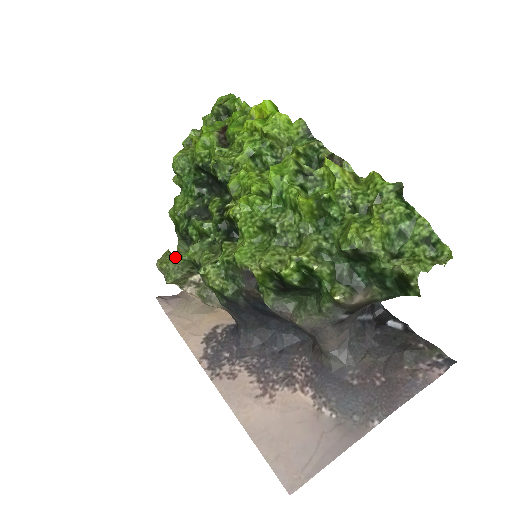
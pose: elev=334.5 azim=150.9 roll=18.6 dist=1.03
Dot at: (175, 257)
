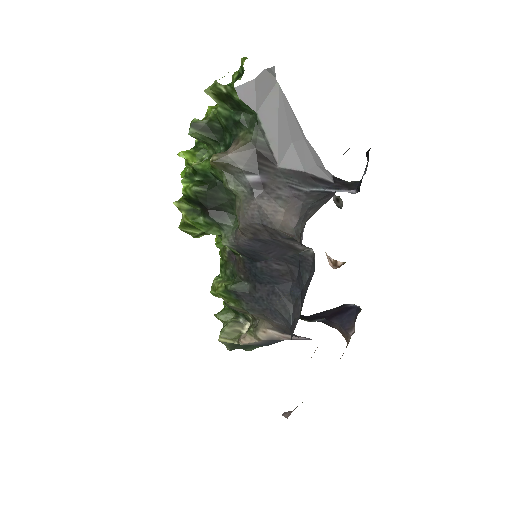
Dot at: (215, 314)
